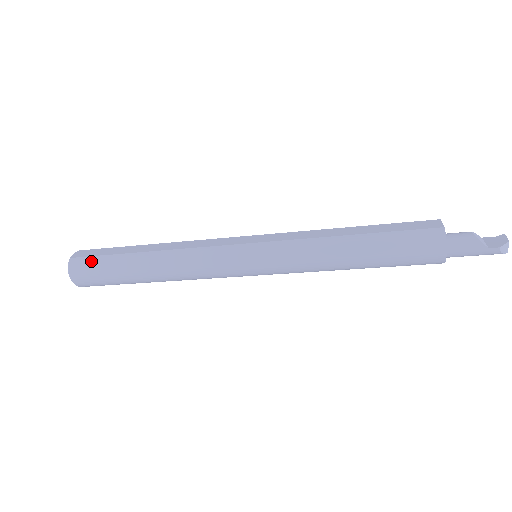
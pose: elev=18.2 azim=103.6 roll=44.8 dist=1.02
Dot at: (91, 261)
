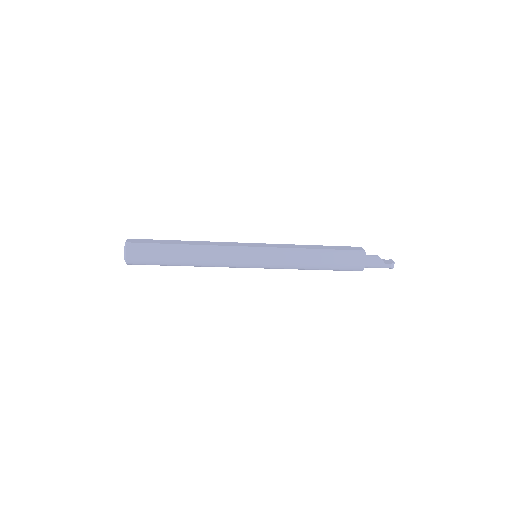
Dot at: (144, 246)
